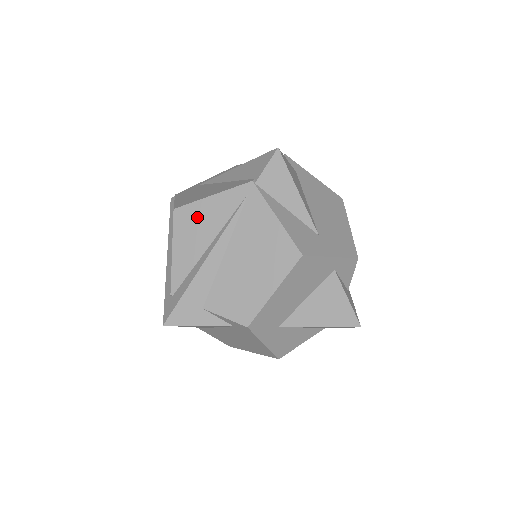
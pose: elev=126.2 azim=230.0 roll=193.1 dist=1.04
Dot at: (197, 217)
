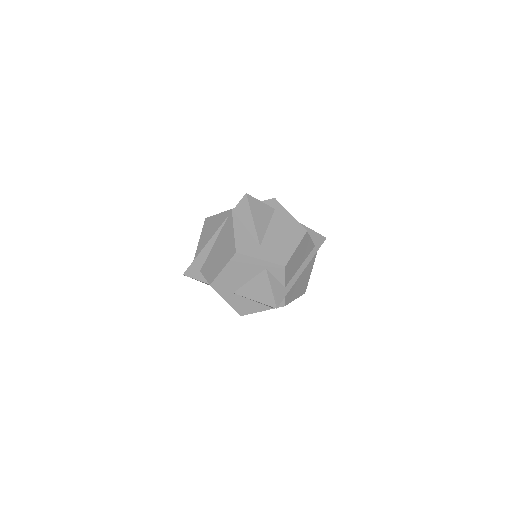
Dot at: (211, 224)
